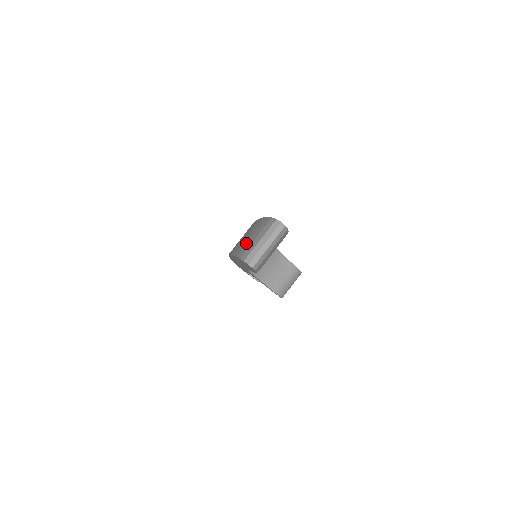
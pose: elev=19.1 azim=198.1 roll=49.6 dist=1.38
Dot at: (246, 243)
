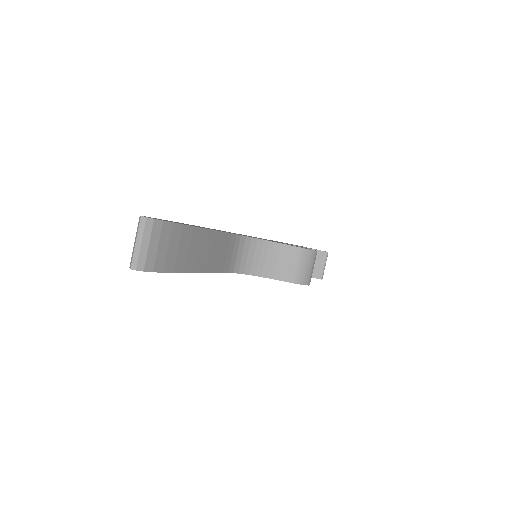
Dot at: occluded
